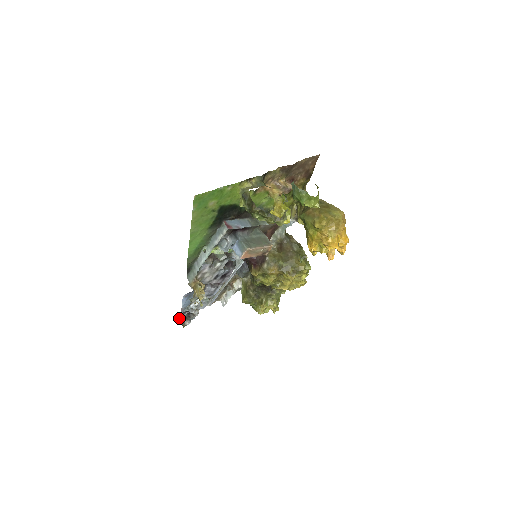
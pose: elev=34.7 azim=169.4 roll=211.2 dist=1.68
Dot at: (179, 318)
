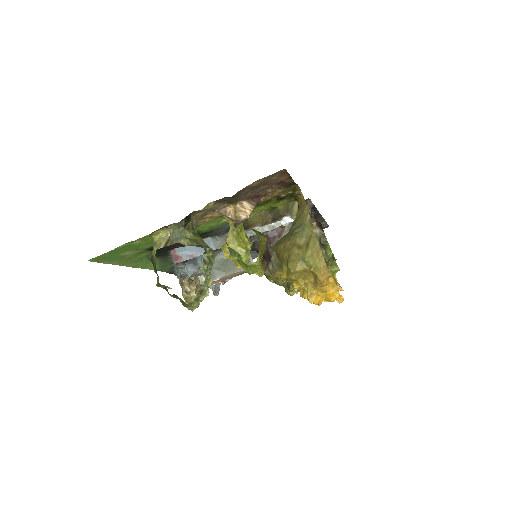
Dot at: occluded
